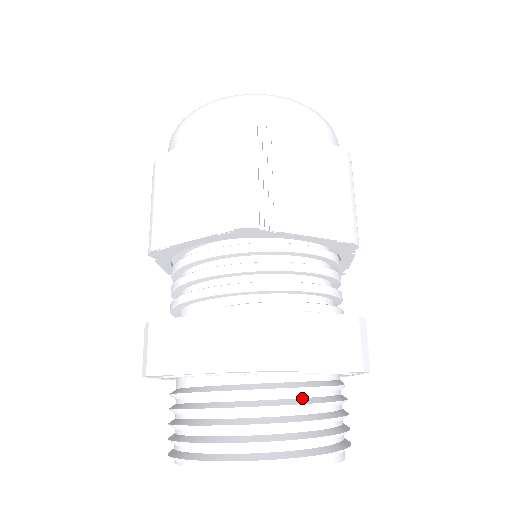
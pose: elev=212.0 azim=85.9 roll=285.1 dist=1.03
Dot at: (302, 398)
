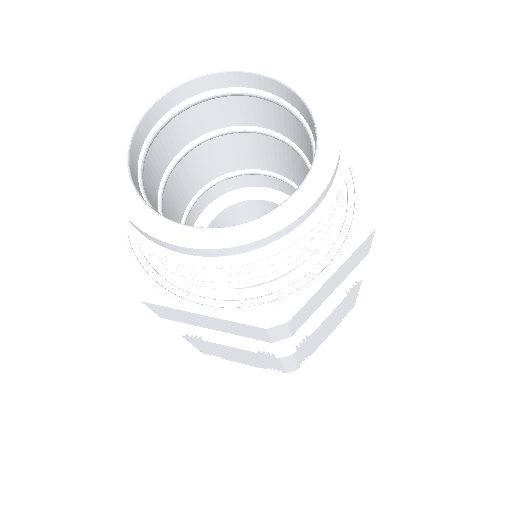
Dot at: occluded
